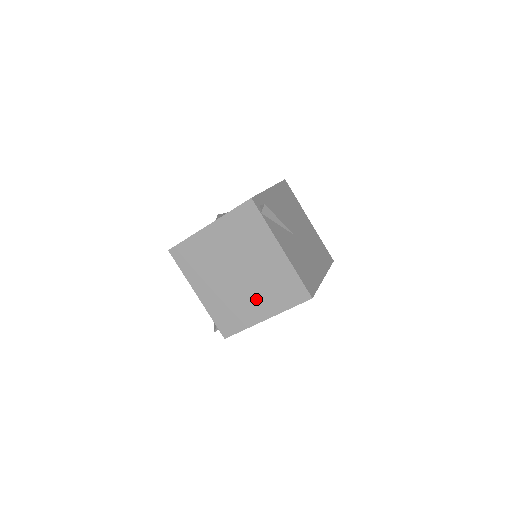
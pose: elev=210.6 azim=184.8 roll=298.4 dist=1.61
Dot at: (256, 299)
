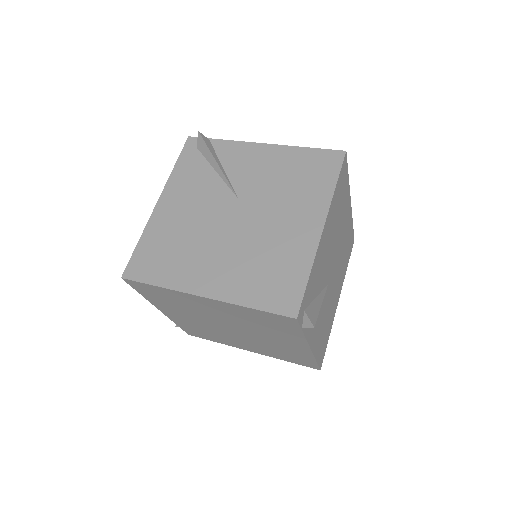
Dot at: (246, 344)
